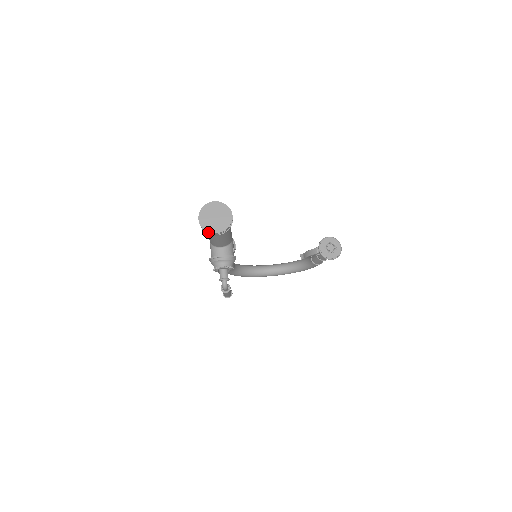
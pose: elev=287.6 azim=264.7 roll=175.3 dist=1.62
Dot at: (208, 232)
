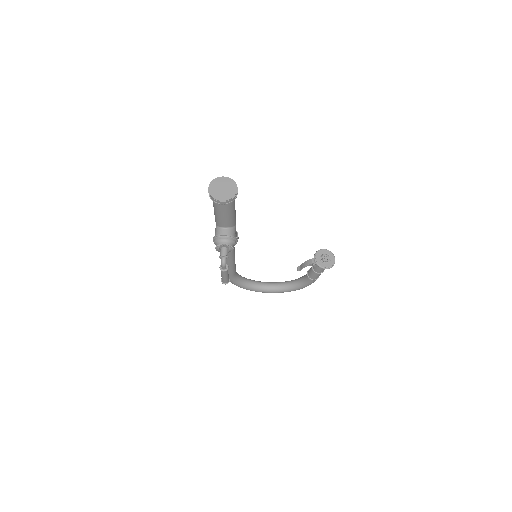
Dot at: (215, 199)
